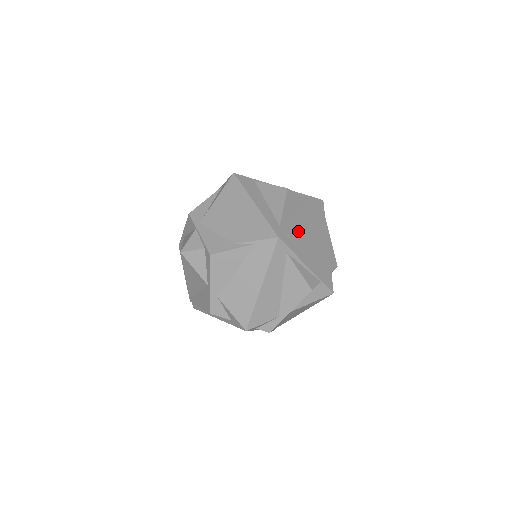
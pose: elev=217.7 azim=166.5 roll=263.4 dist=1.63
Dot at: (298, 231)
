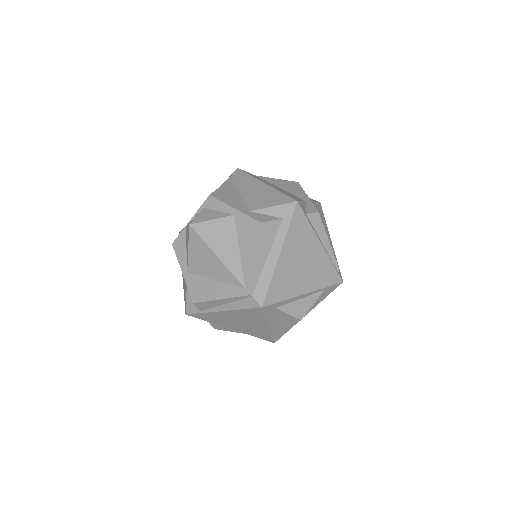
Dot at: occluded
